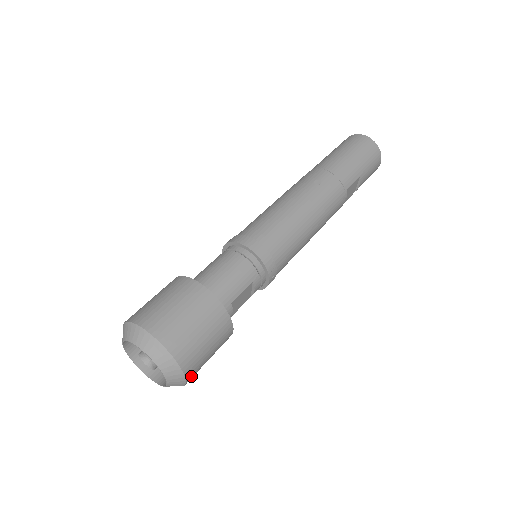
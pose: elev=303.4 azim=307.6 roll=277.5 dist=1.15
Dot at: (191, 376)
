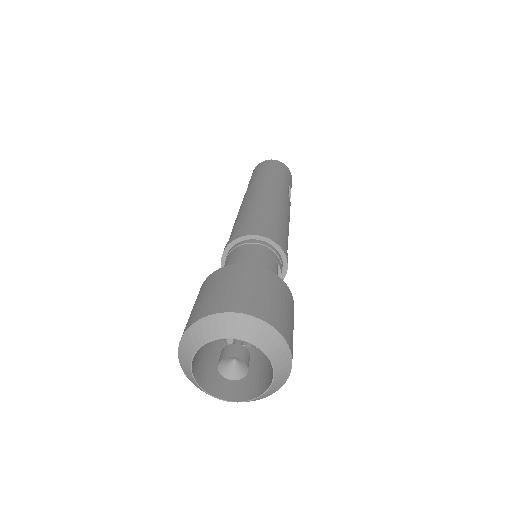
Dot at: occluded
